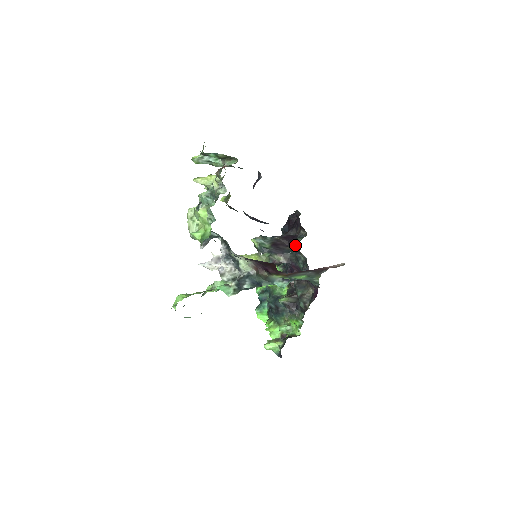
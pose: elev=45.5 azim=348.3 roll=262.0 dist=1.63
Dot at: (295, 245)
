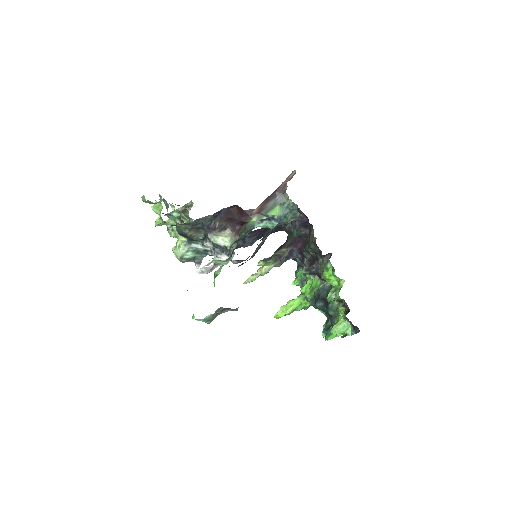
Dot at: occluded
